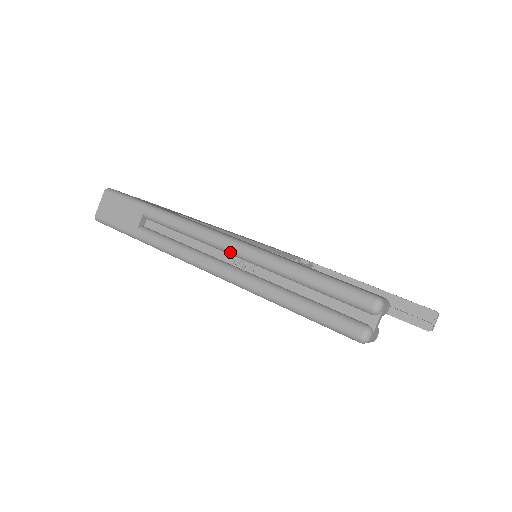
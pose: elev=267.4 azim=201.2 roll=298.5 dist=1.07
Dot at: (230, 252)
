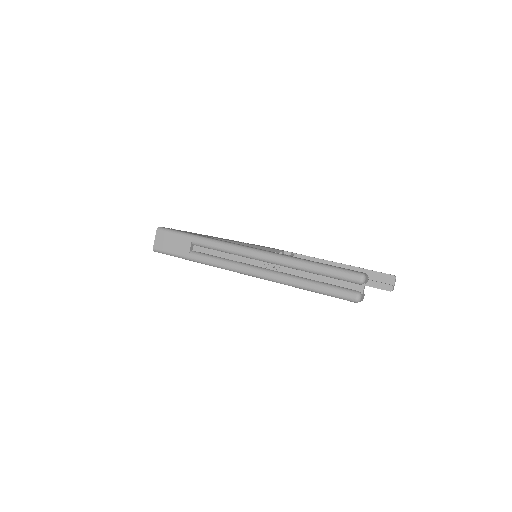
Dot at: (261, 260)
